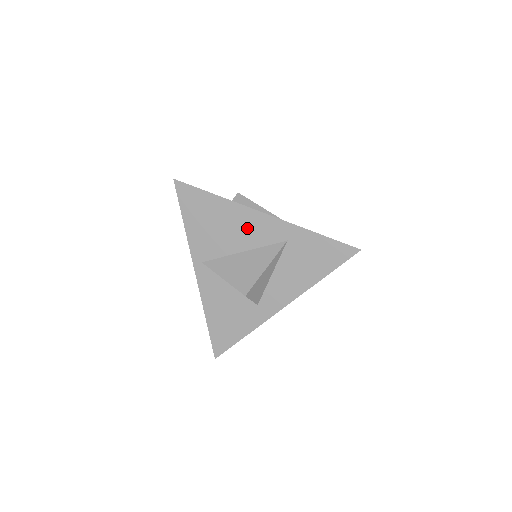
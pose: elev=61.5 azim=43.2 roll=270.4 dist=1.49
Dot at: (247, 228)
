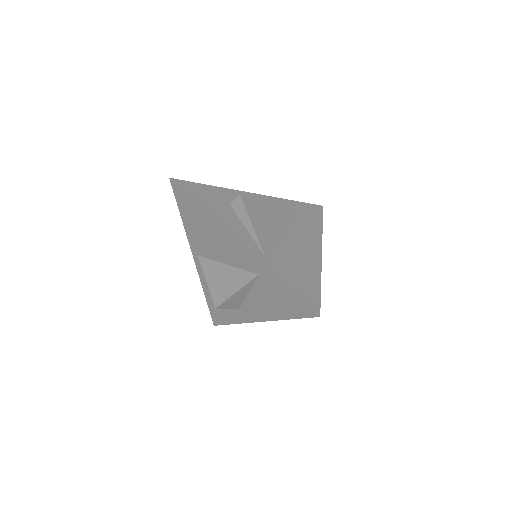
Dot at: (227, 247)
